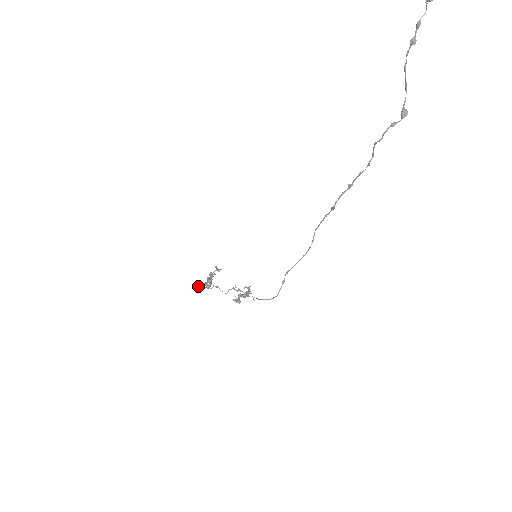
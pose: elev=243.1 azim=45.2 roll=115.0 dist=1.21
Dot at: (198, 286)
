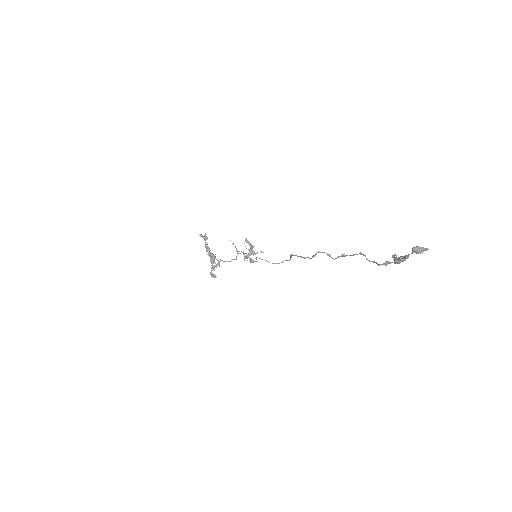
Dot at: (215, 275)
